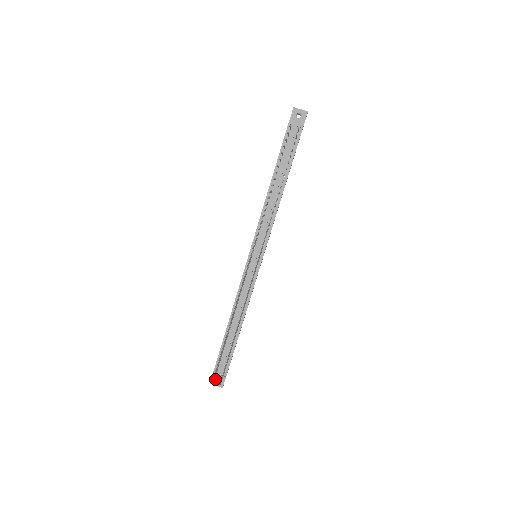
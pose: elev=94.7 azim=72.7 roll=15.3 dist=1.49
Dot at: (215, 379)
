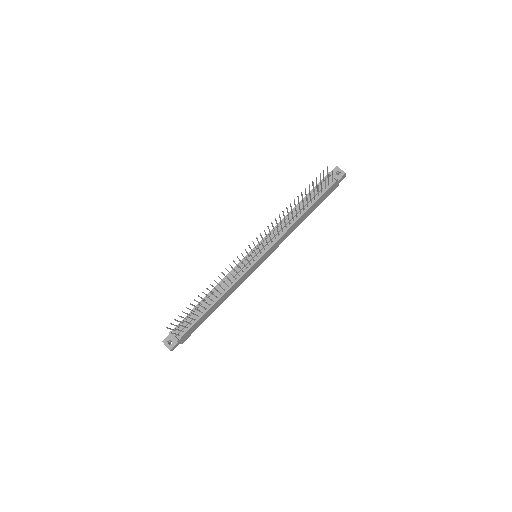
Dot at: (169, 340)
